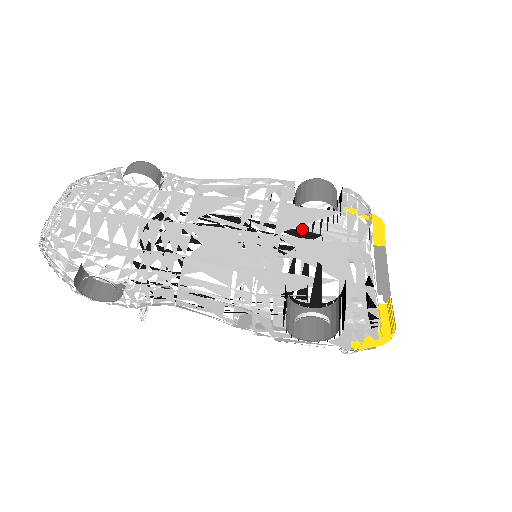
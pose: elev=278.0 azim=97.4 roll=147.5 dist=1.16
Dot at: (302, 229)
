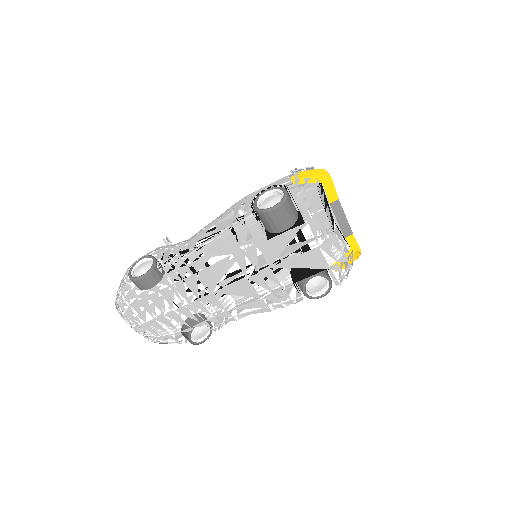
Dot at: occluded
